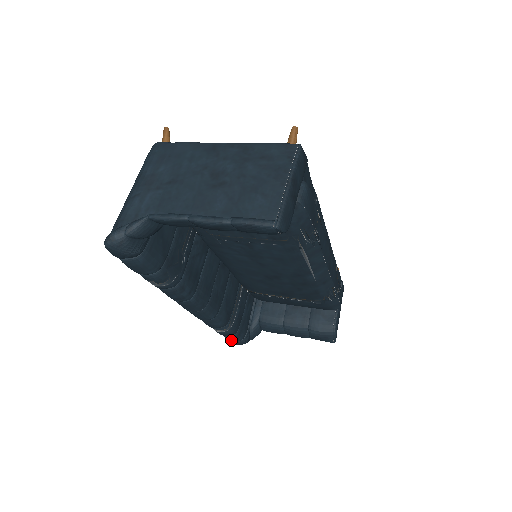
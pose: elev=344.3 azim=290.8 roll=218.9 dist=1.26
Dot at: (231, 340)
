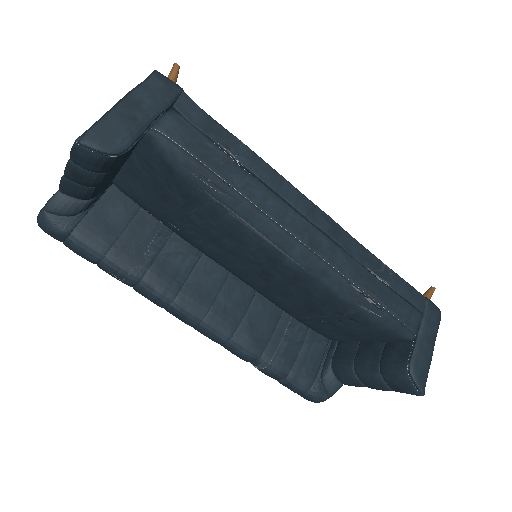
Dot at: (291, 389)
